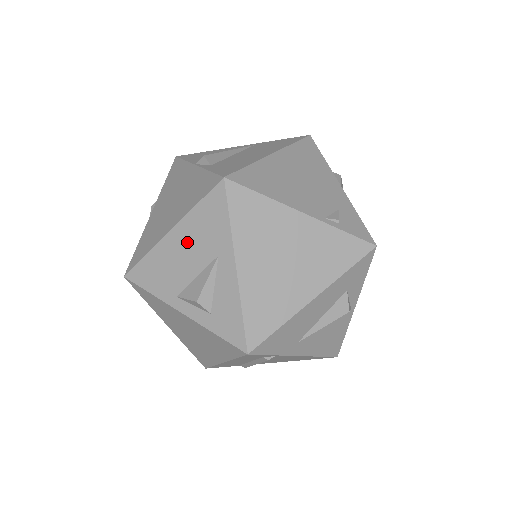
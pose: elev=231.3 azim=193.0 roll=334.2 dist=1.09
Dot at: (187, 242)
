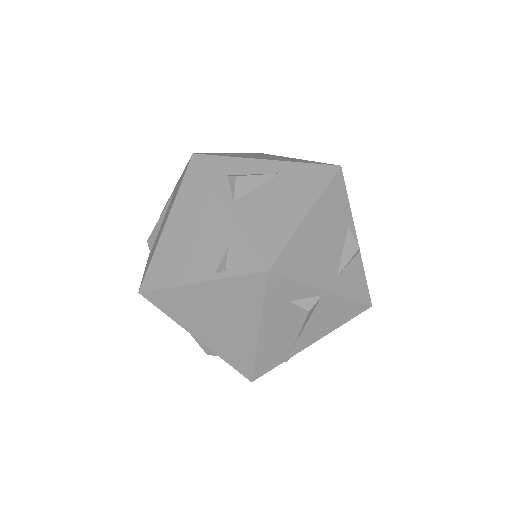
Dot at: occluded
